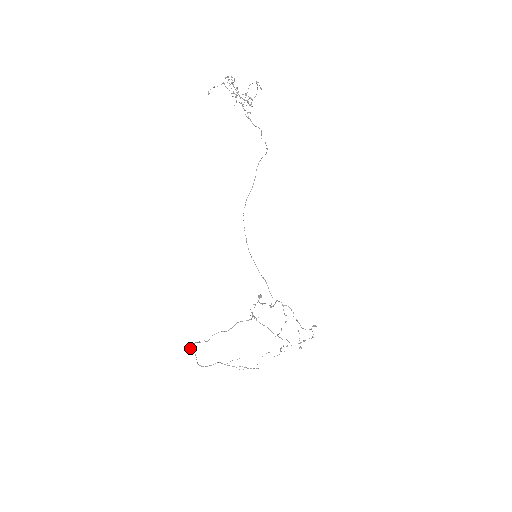
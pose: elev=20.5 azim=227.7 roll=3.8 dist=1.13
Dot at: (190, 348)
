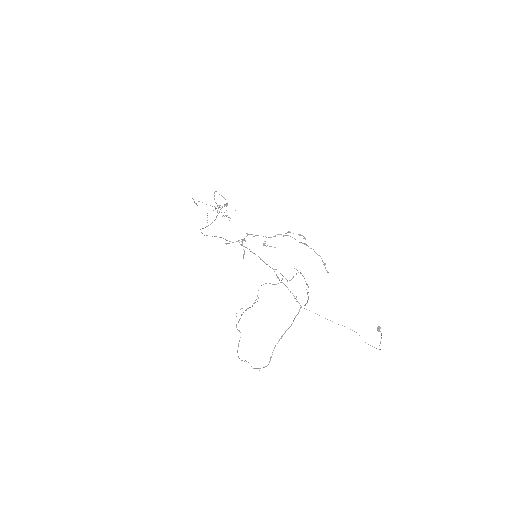
Dot at: occluded
